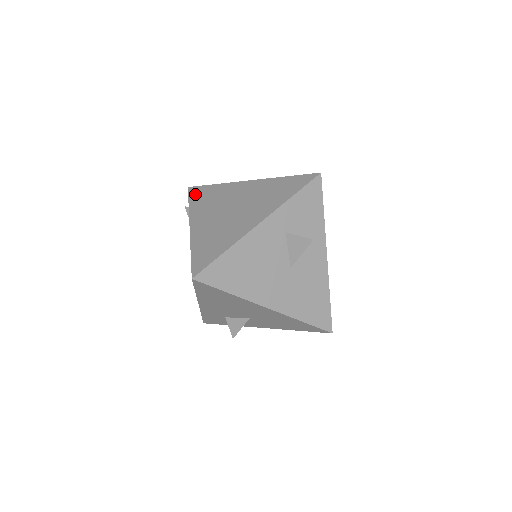
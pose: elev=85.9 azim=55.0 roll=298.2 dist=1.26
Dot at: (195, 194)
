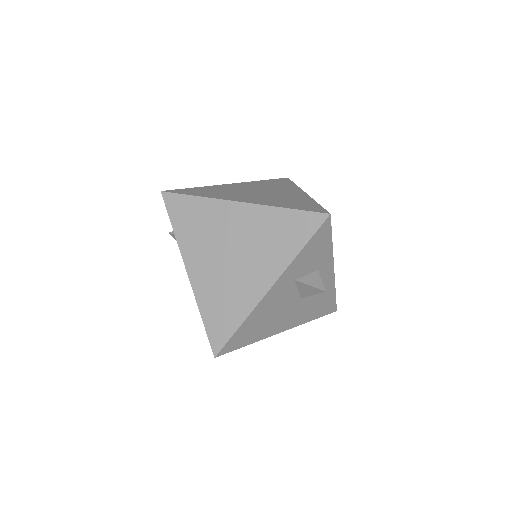
Dot at: (175, 210)
